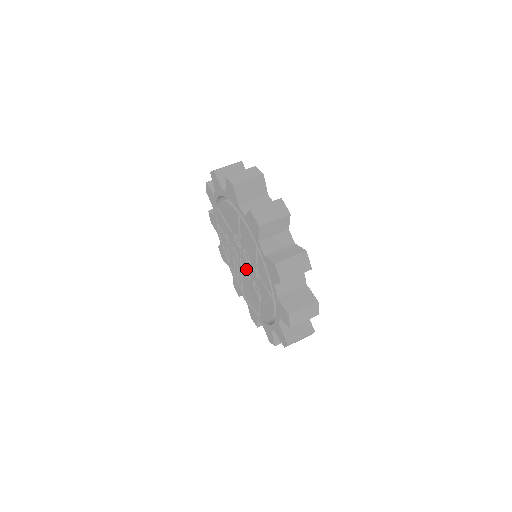
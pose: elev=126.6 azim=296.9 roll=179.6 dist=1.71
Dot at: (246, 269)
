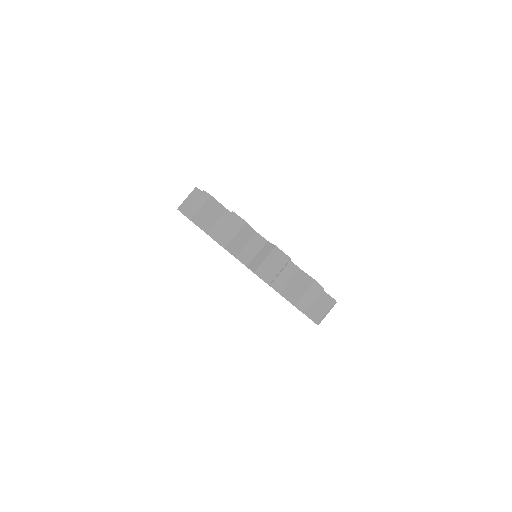
Dot at: occluded
